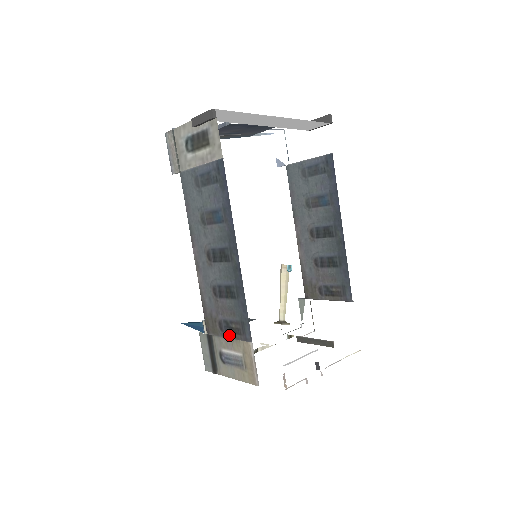
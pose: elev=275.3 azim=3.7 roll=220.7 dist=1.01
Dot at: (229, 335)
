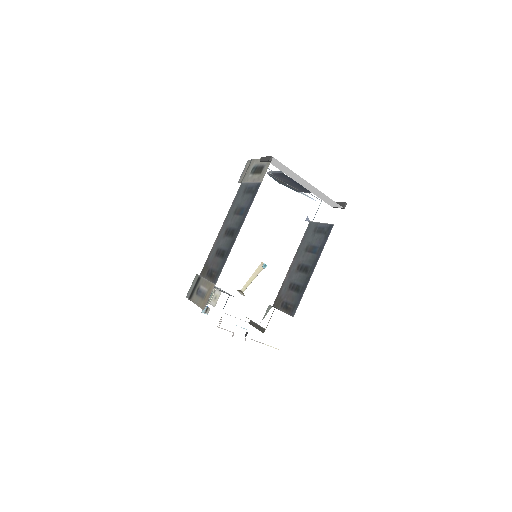
Dot at: (208, 278)
